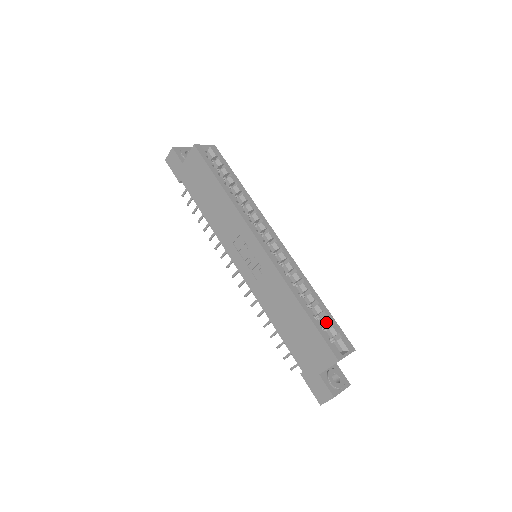
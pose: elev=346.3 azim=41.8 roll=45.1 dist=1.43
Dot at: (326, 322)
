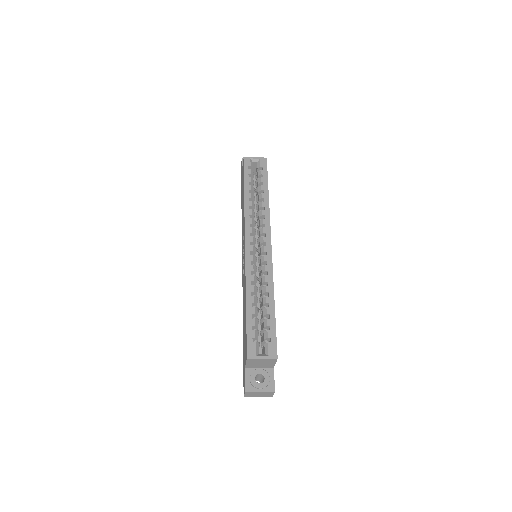
Dot at: (265, 325)
